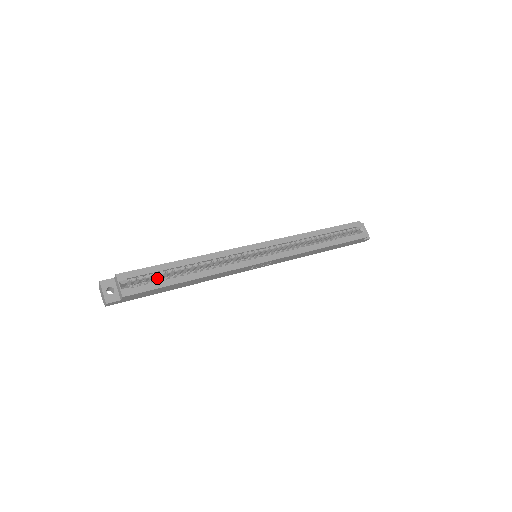
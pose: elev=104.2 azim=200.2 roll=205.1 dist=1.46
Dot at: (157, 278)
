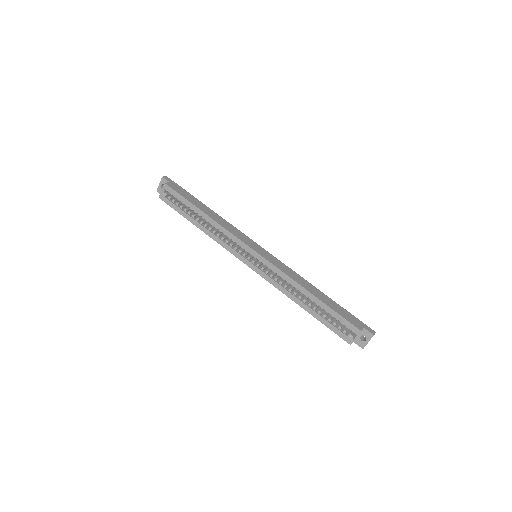
Dot at: occluded
